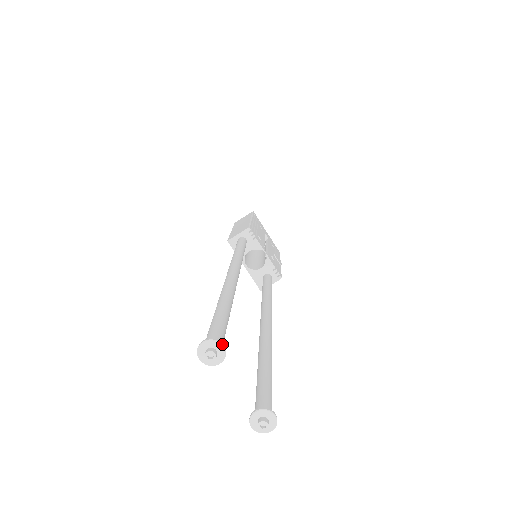
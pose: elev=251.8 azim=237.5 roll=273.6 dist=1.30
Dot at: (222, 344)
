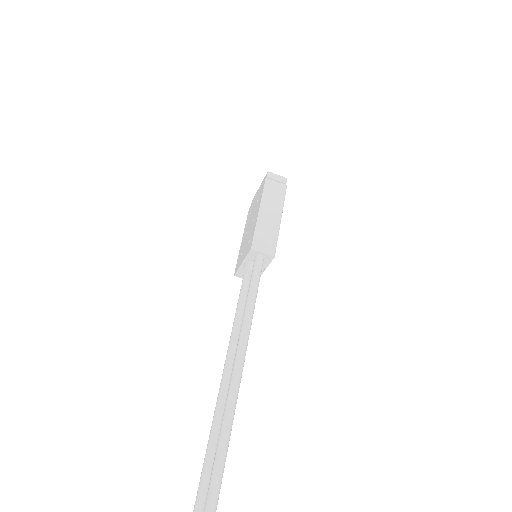
Dot at: out of frame
